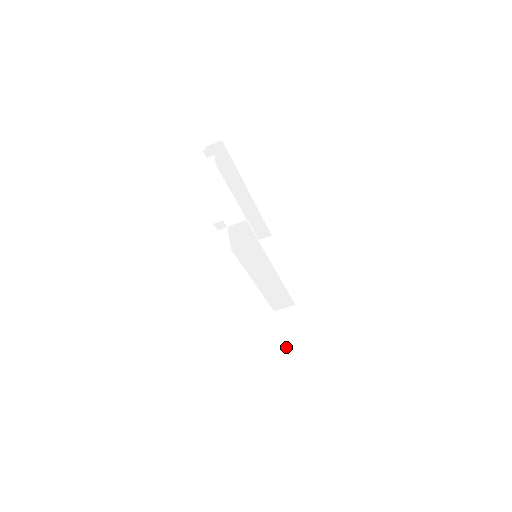
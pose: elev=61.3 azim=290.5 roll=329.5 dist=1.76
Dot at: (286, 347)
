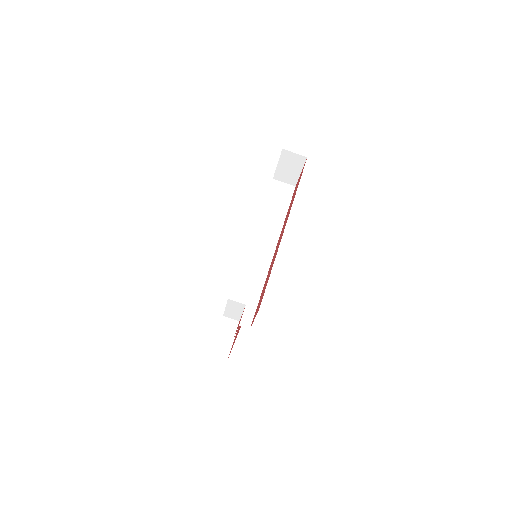
Dot at: occluded
